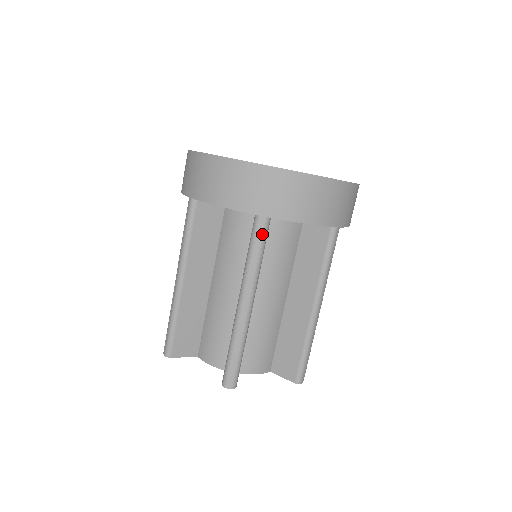
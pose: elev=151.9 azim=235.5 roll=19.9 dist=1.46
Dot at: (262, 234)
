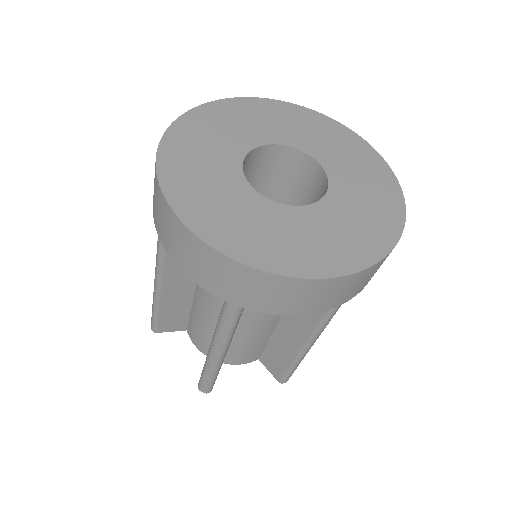
Dot at: (235, 312)
